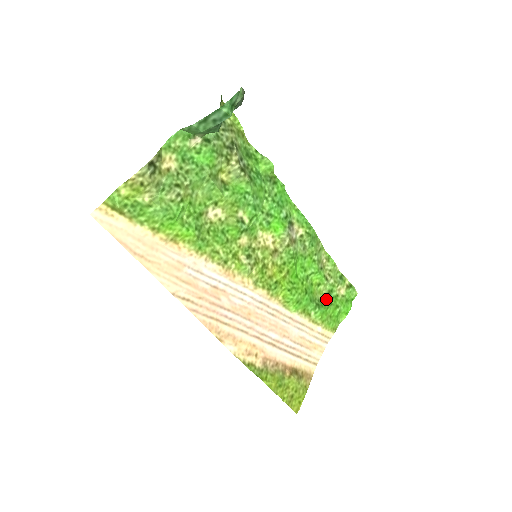
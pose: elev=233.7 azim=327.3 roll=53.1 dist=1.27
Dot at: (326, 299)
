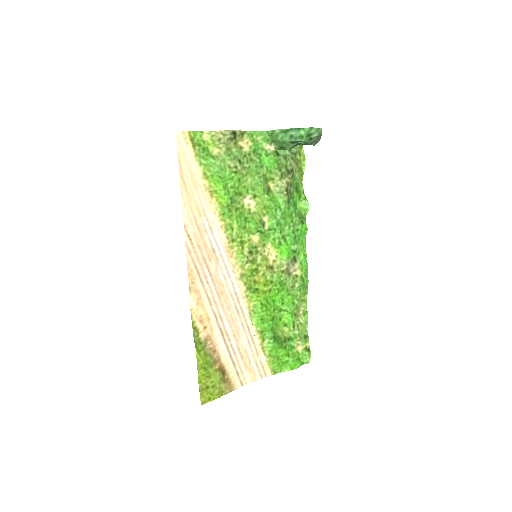
Dot at: (284, 341)
